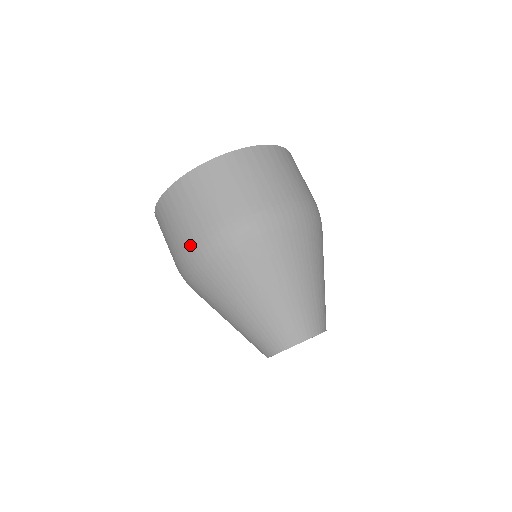
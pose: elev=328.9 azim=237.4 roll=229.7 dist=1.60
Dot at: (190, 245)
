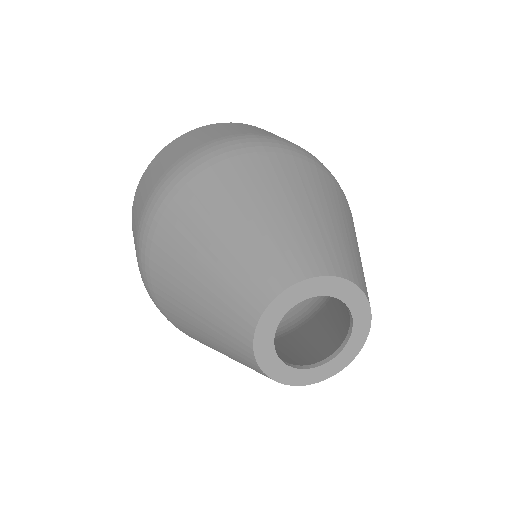
Dot at: (143, 208)
